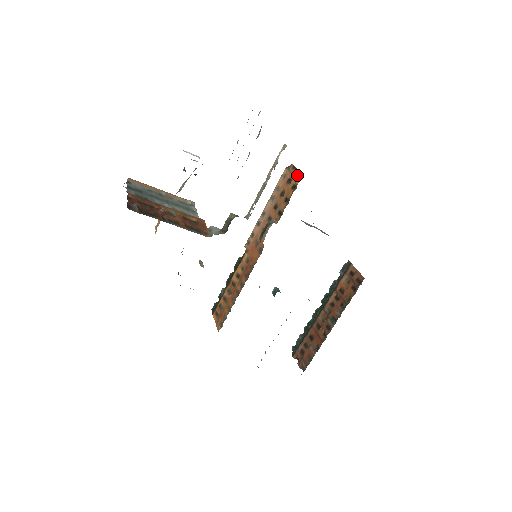
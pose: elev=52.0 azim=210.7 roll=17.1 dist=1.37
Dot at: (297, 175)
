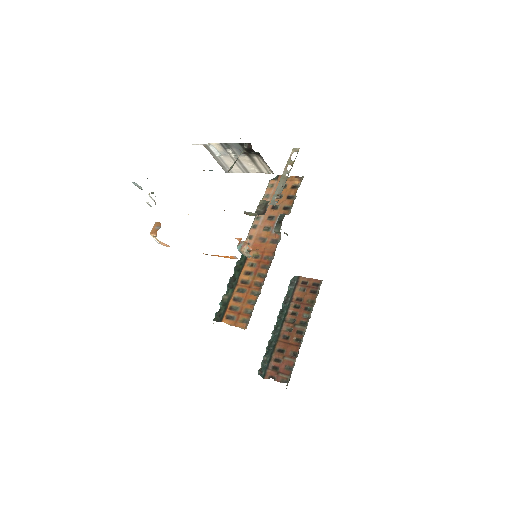
Dot at: (293, 179)
